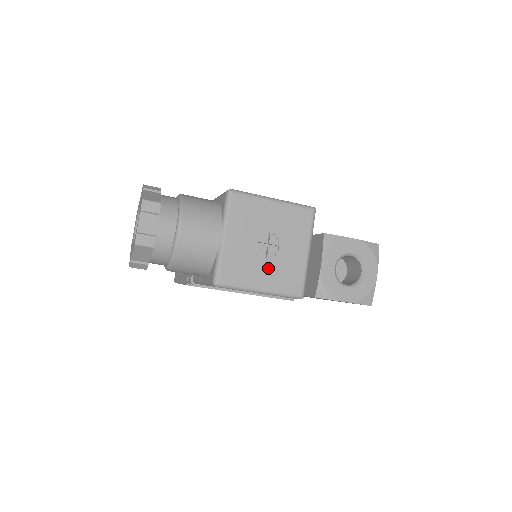
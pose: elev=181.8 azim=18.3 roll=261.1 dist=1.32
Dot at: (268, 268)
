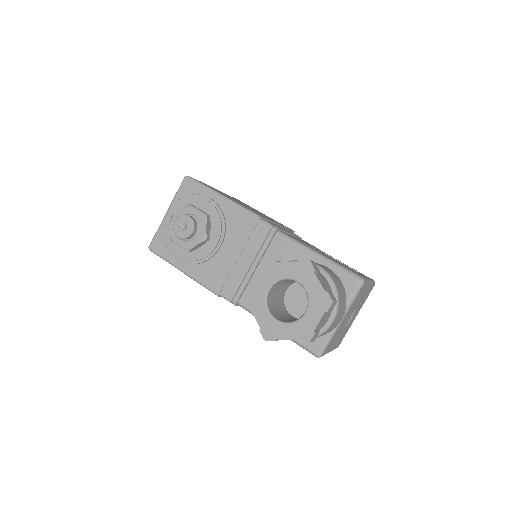
Dot at: (341, 335)
